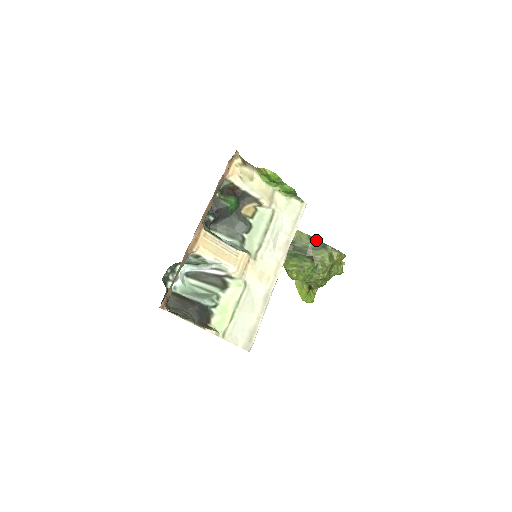
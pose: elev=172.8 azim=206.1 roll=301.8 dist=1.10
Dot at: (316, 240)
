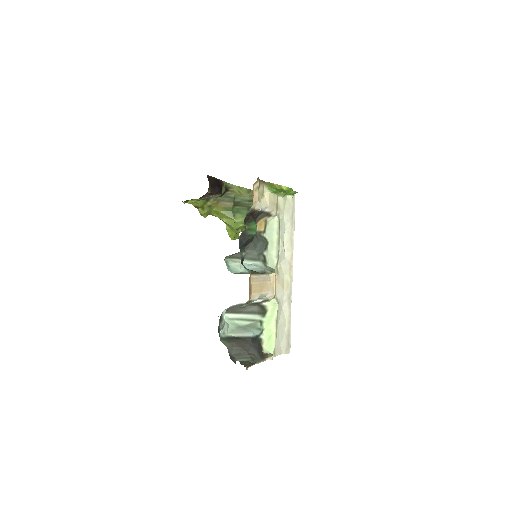
Dot at: occluded
